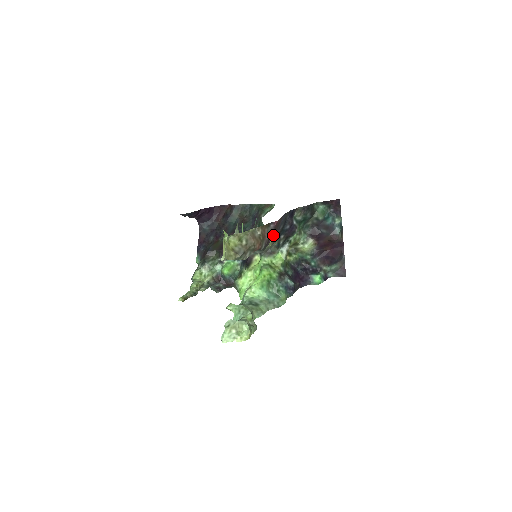
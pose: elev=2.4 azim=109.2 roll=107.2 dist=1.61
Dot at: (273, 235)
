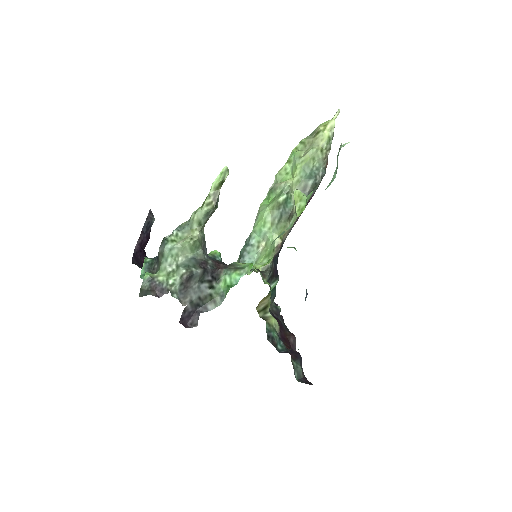
Dot at: occluded
